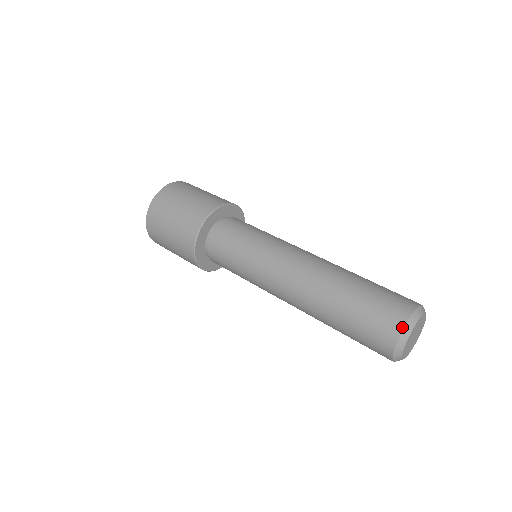
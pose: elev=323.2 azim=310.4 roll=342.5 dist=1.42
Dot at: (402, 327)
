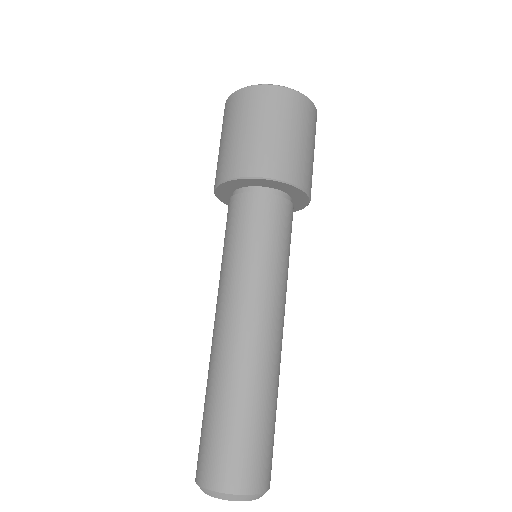
Dot at: occluded
